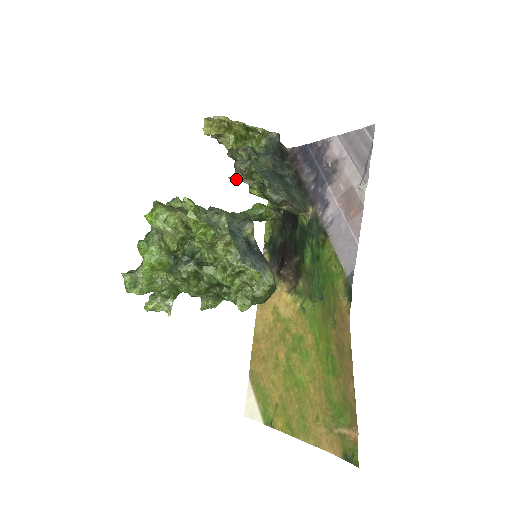
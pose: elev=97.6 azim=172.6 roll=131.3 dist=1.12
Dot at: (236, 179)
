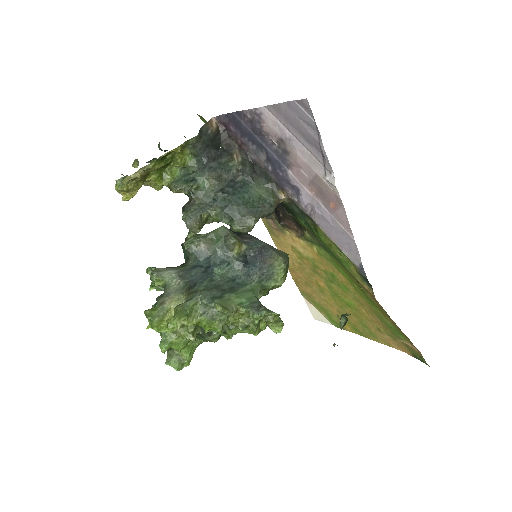
Dot at: occluded
